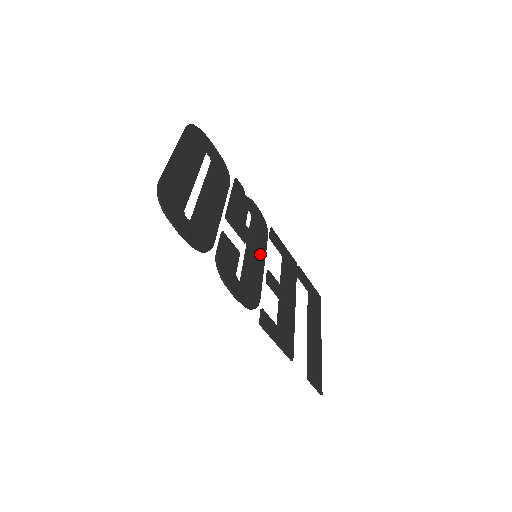
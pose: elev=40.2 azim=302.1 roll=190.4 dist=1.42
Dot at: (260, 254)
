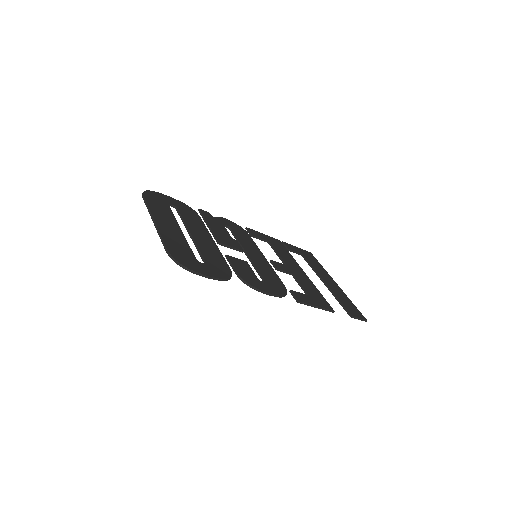
Dot at: (257, 253)
